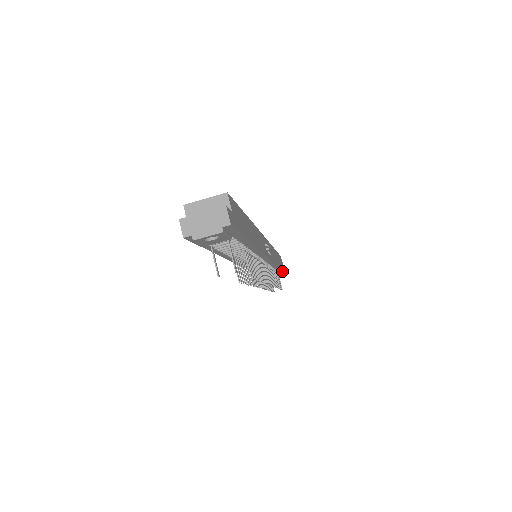
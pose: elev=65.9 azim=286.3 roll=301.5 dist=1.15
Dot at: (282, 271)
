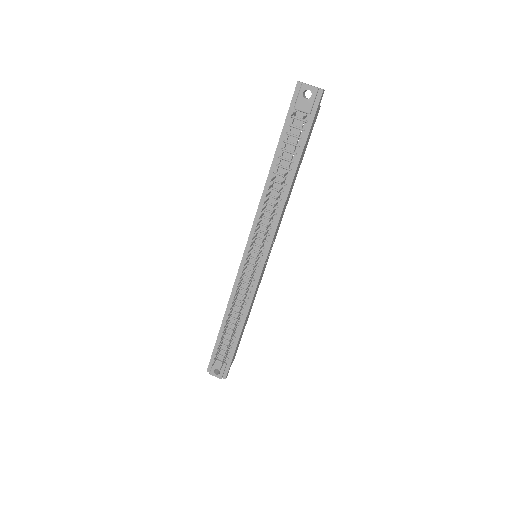
Dot at: (233, 353)
